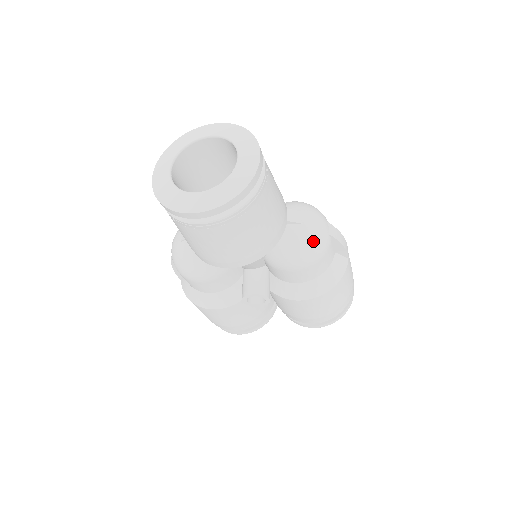
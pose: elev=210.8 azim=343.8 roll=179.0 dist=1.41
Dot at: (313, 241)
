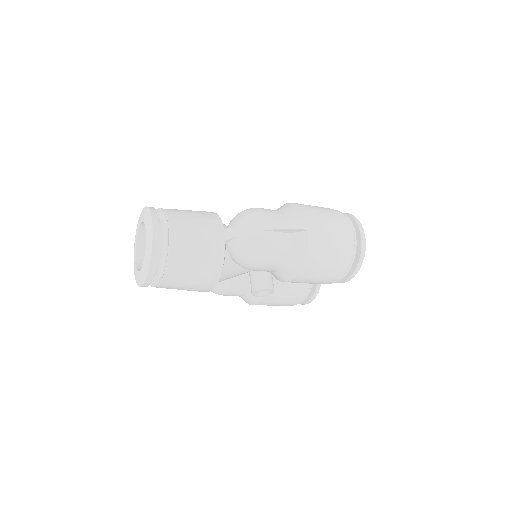
Dot at: (249, 245)
